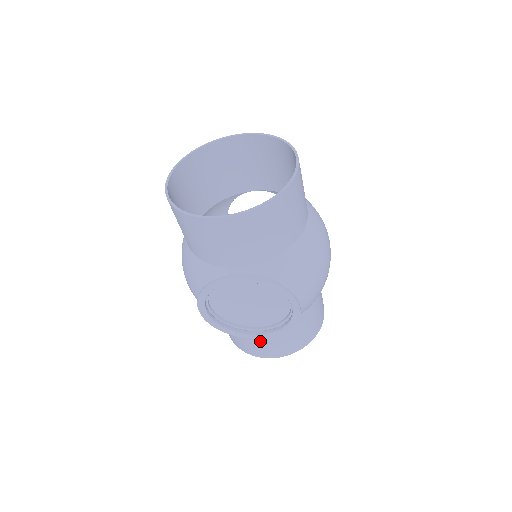
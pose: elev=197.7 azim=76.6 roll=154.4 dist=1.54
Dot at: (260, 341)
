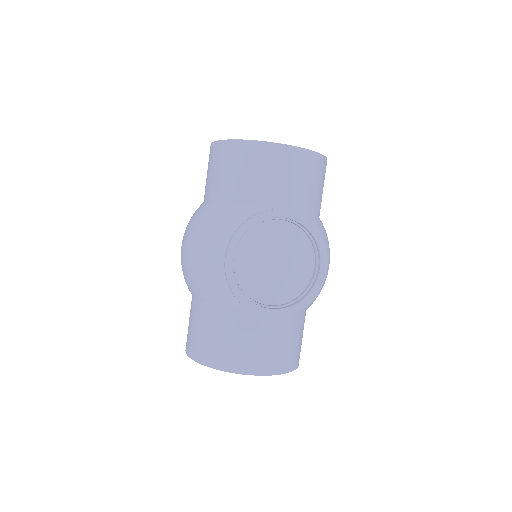
Dot at: (259, 338)
